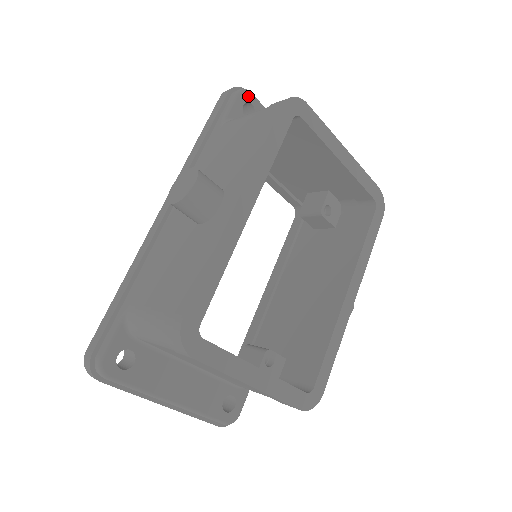
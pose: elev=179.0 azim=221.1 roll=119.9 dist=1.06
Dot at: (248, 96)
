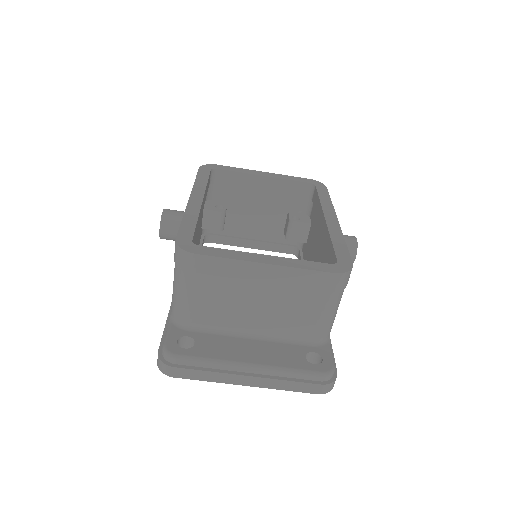
Dot at: occluded
